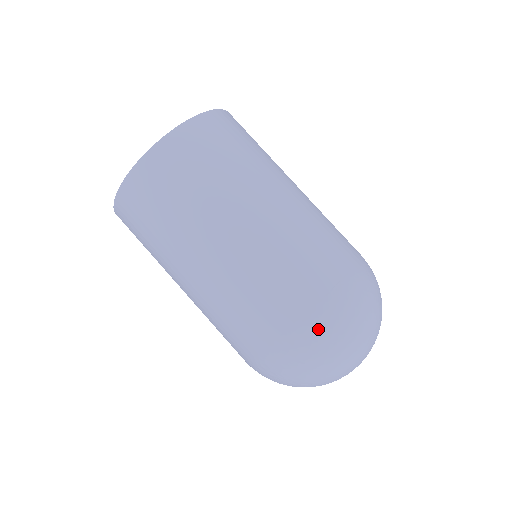
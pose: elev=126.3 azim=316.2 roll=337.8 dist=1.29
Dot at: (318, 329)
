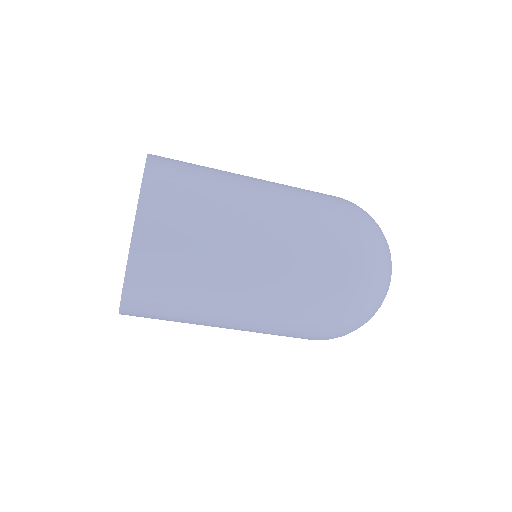
Dot at: (366, 268)
